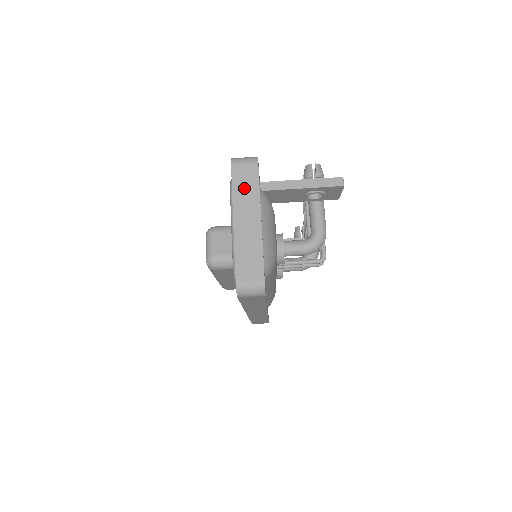
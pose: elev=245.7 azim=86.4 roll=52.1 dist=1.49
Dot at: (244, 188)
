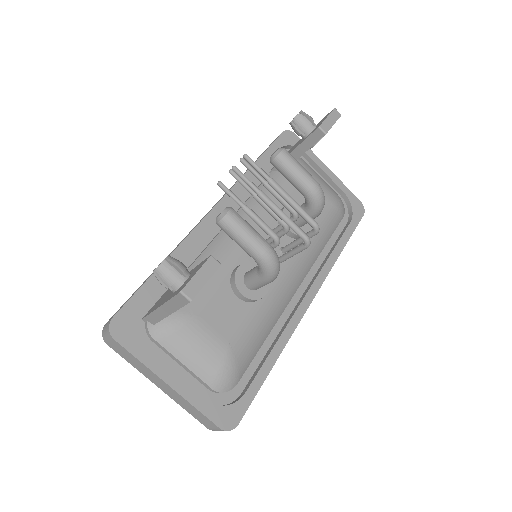
Dot at: (132, 361)
